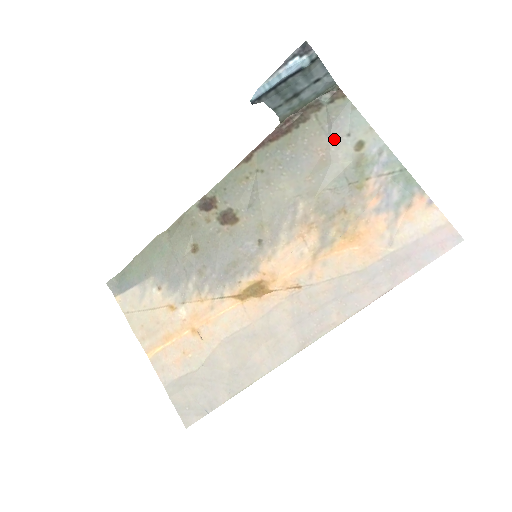
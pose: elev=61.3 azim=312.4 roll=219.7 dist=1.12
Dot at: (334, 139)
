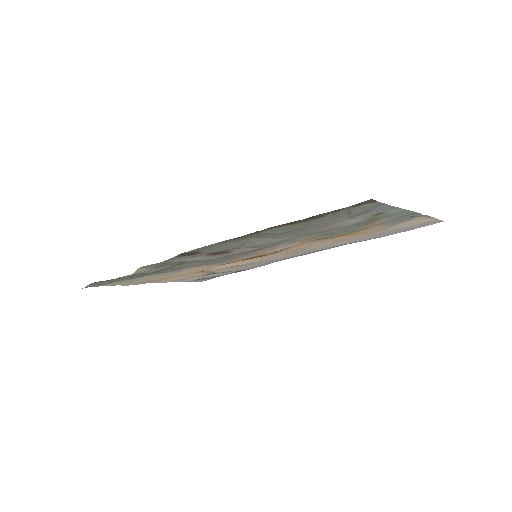
Dot at: (352, 218)
